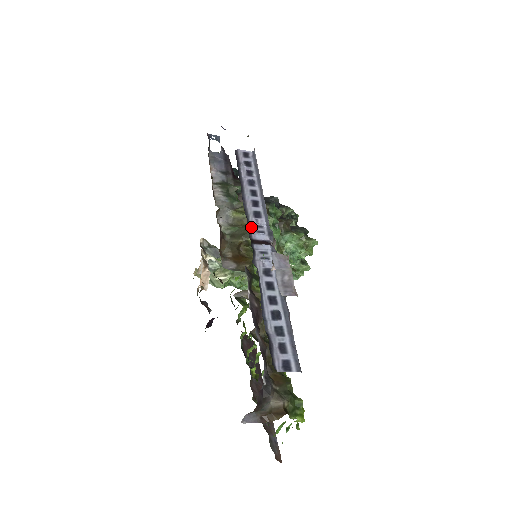
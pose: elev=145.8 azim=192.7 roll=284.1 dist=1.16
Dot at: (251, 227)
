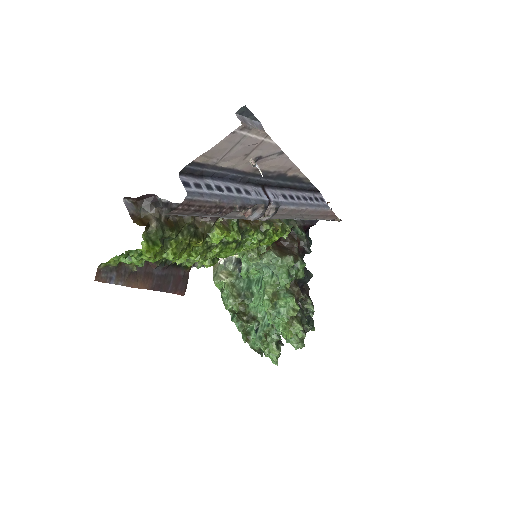
Dot at: (273, 190)
